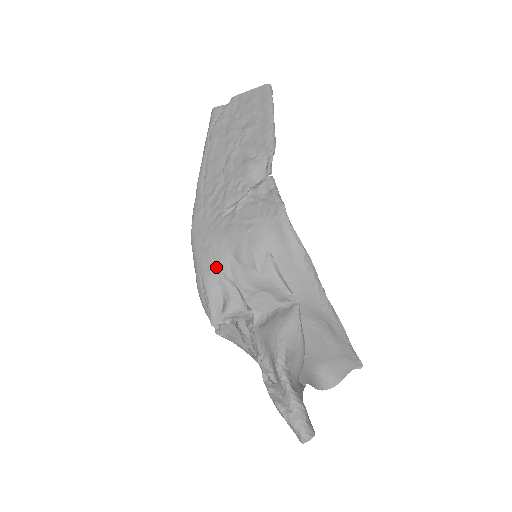
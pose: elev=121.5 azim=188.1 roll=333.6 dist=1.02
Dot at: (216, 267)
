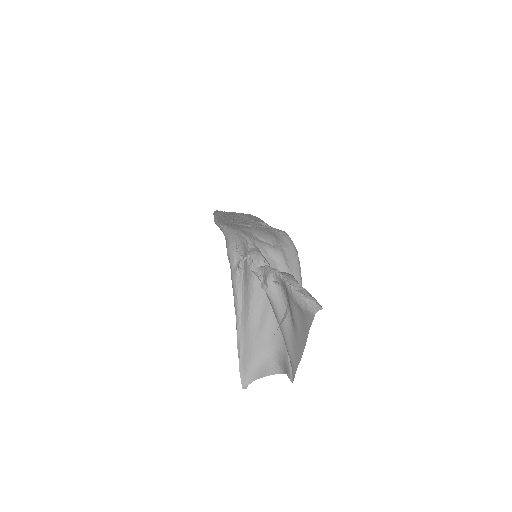
Dot at: (246, 234)
